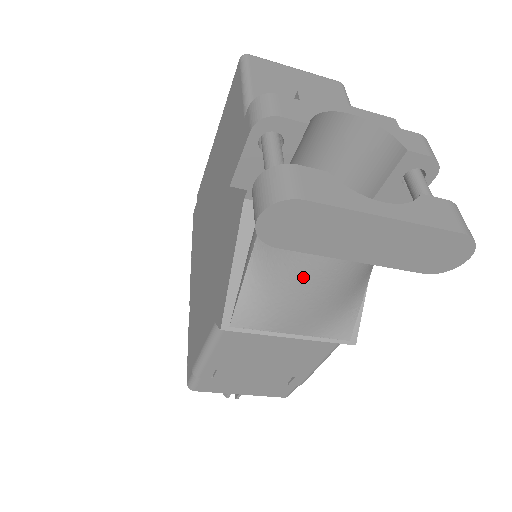
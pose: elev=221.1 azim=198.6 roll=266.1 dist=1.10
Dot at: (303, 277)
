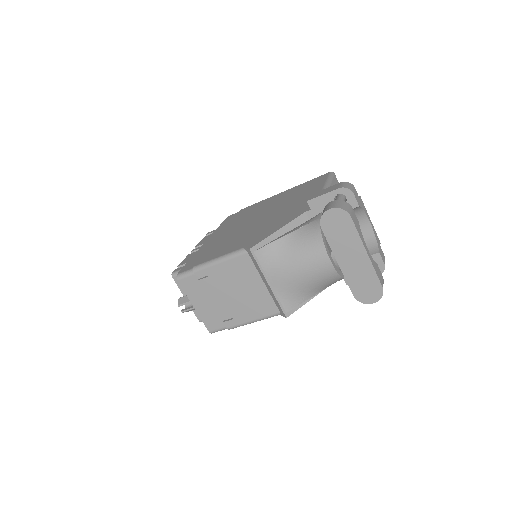
Dot at: (307, 257)
